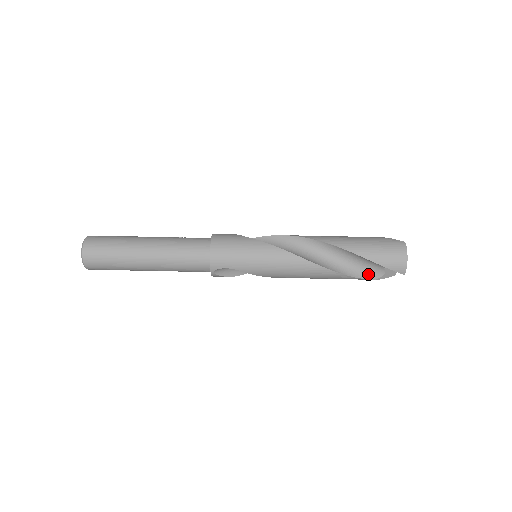
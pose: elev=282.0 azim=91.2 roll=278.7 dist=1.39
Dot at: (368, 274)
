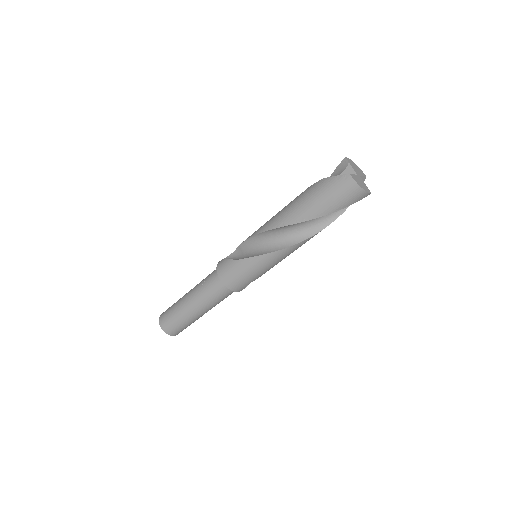
Dot at: occluded
